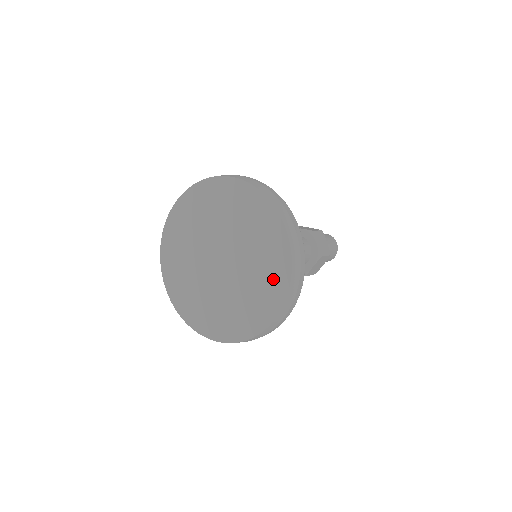
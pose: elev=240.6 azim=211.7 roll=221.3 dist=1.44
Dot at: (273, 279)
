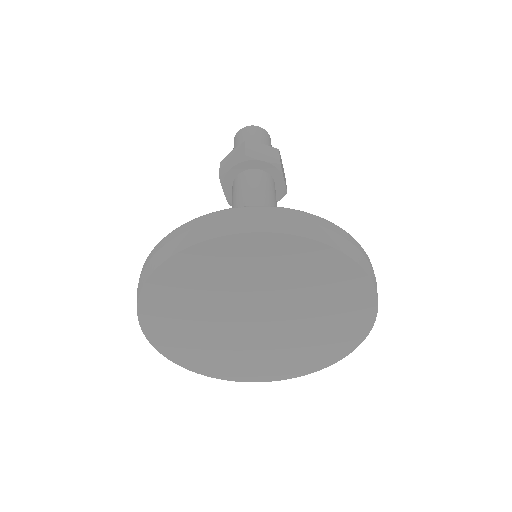
Dot at: (336, 280)
